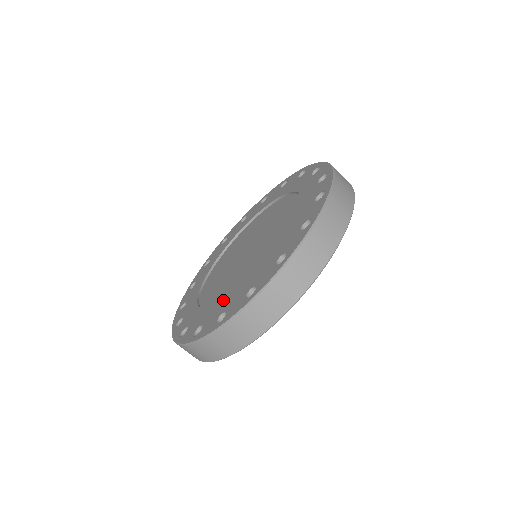
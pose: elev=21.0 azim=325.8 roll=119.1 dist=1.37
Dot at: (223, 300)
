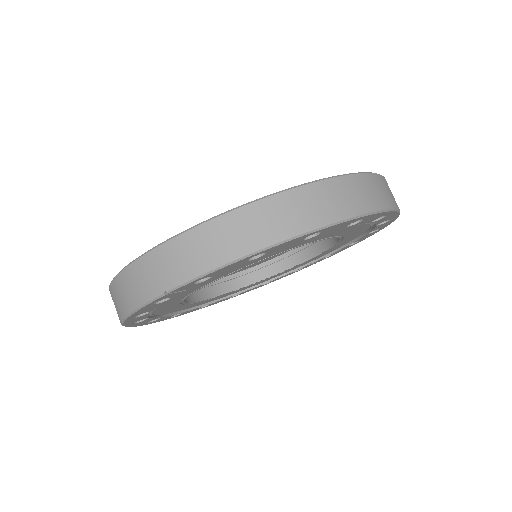
Dot at: occluded
